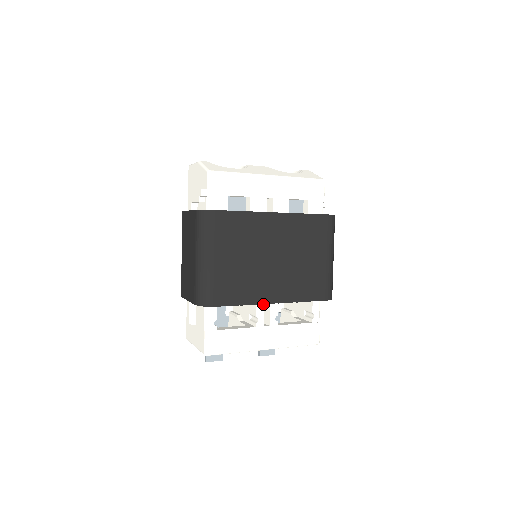
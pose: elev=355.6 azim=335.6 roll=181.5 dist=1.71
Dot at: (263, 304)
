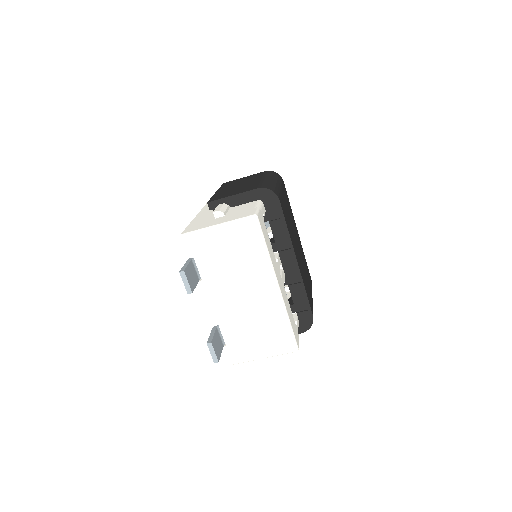
Dot at: (280, 261)
